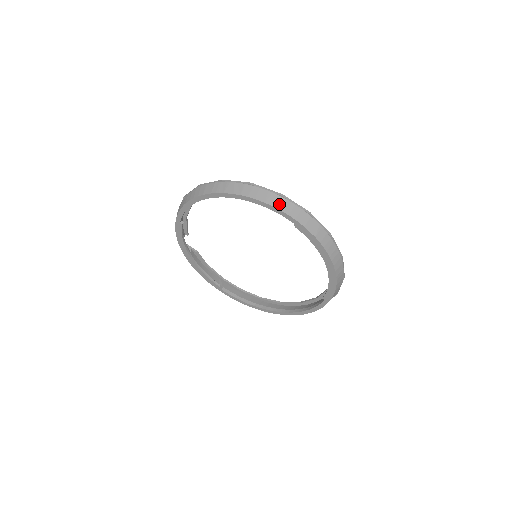
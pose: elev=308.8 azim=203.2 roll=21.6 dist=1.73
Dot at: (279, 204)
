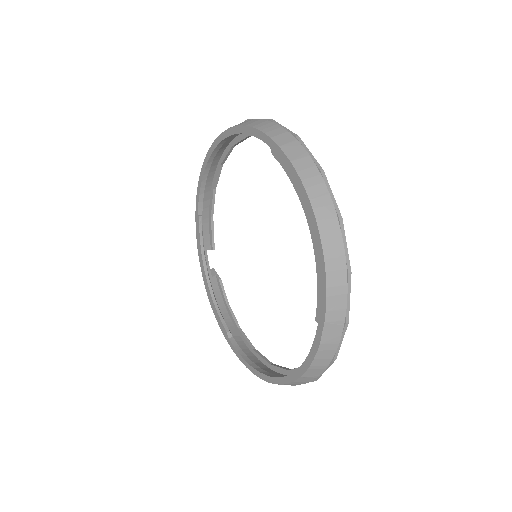
Dot at: (261, 125)
